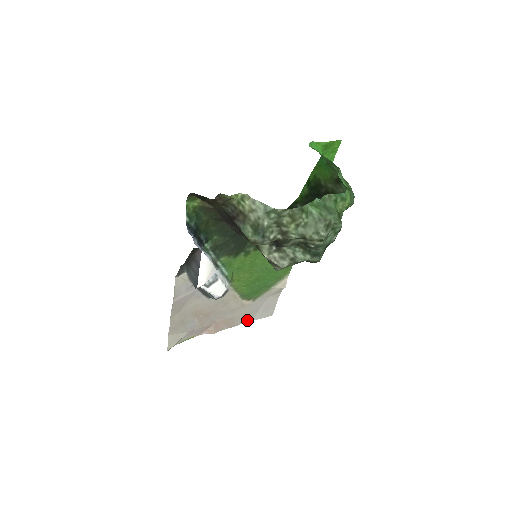
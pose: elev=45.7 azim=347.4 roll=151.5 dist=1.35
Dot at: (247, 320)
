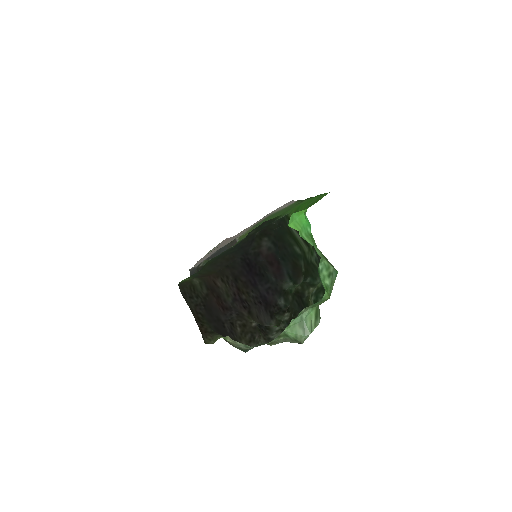
Dot at: occluded
